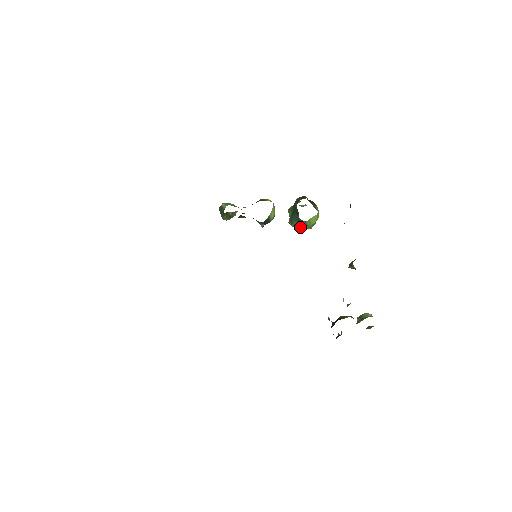
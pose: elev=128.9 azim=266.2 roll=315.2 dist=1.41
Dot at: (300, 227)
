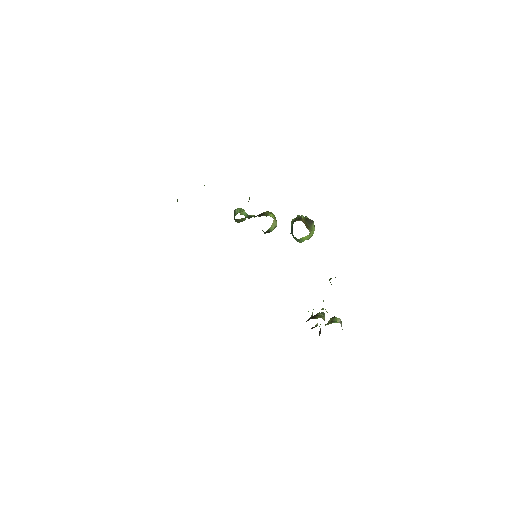
Dot at: (296, 239)
